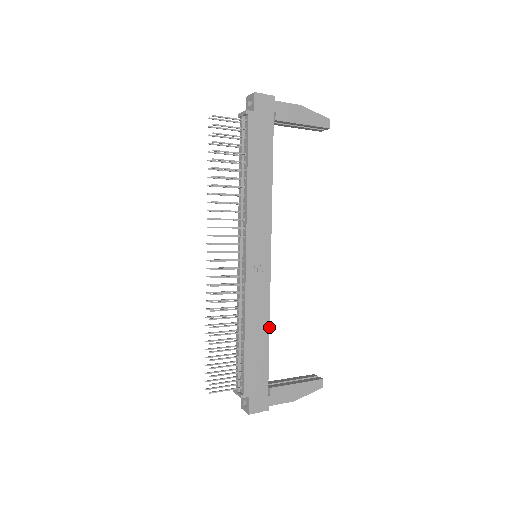
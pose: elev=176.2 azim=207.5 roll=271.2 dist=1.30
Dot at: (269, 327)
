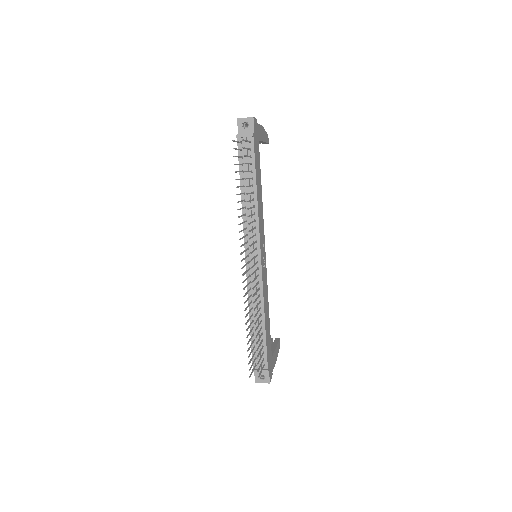
Dot at: occluded
